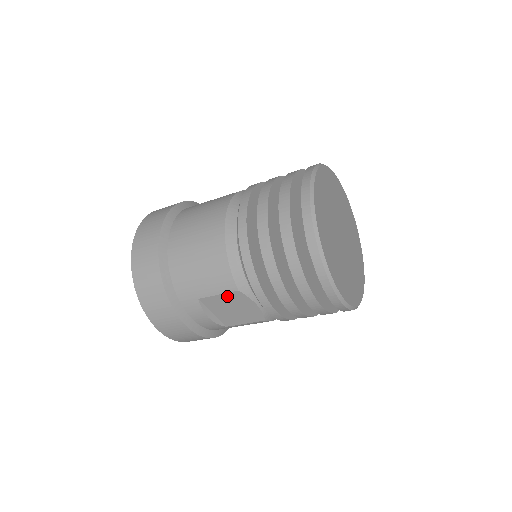
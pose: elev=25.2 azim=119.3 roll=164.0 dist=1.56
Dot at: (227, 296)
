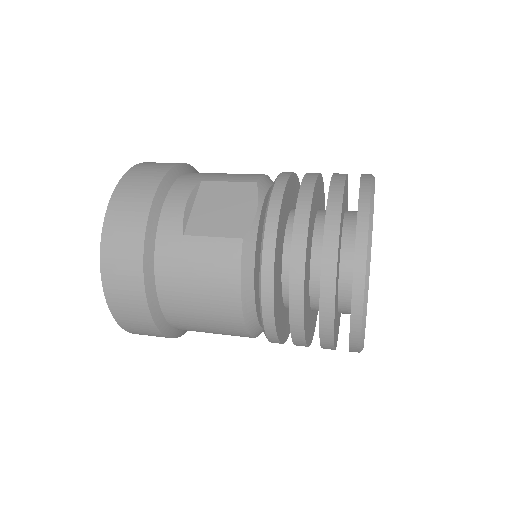
Dot at: occluded
